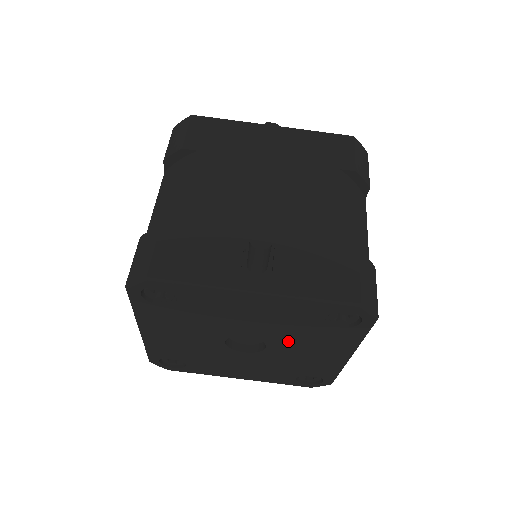
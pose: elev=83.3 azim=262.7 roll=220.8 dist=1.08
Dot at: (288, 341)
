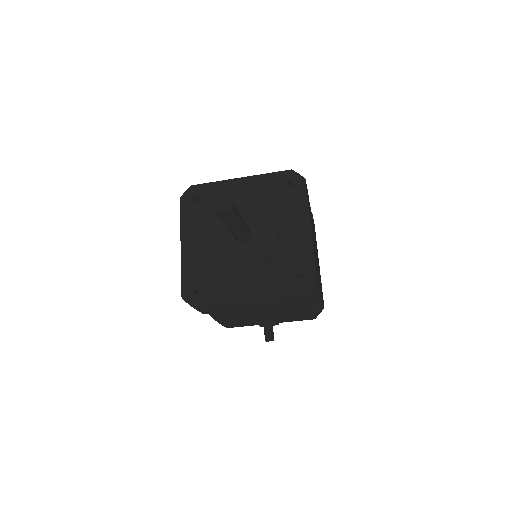
Dot at: occluded
